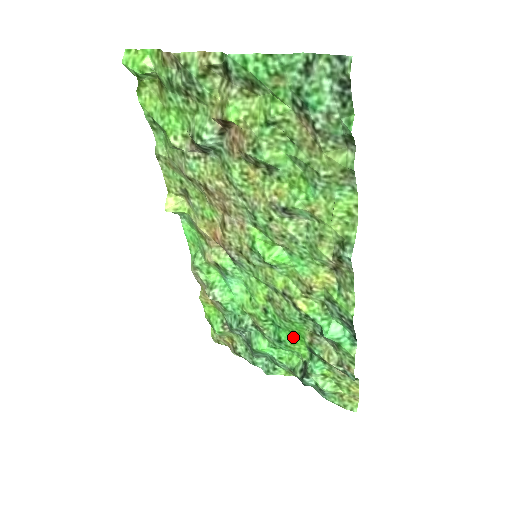
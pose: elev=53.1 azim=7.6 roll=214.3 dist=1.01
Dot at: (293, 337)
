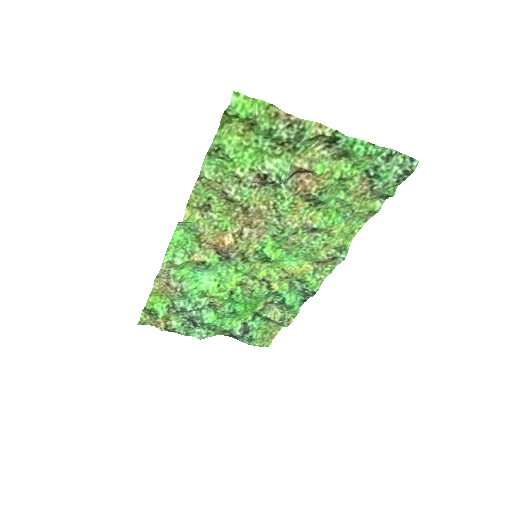
Dot at: (247, 308)
